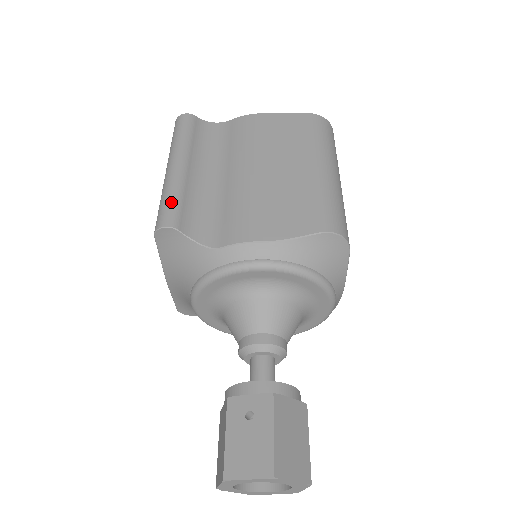
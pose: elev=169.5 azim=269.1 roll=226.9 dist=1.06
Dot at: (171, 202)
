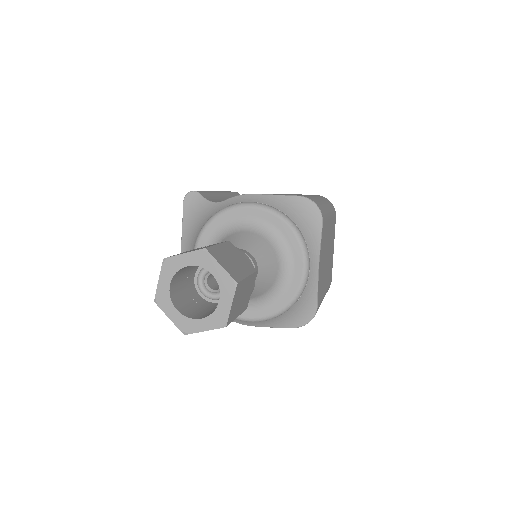
Dot at: occluded
